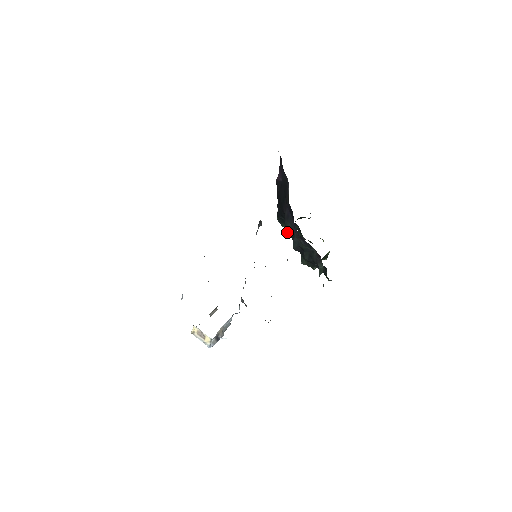
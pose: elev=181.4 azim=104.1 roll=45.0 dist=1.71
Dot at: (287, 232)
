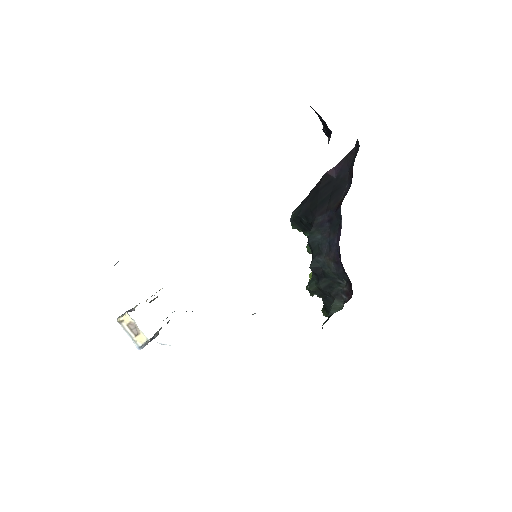
Dot at: (309, 243)
